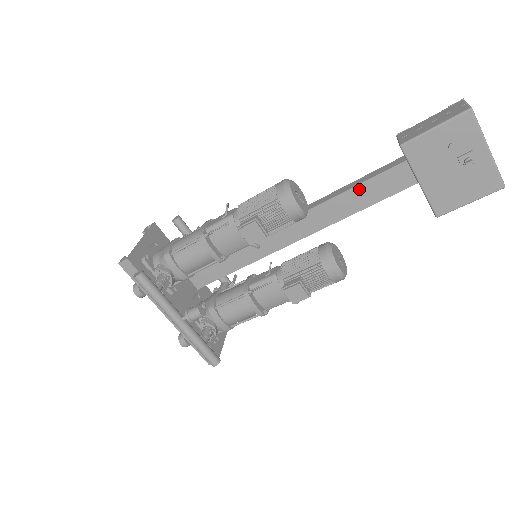
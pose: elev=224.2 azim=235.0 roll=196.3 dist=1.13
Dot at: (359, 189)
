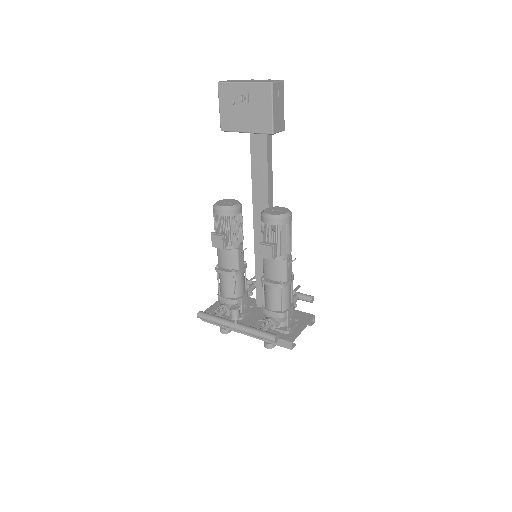
Dot at: (254, 168)
